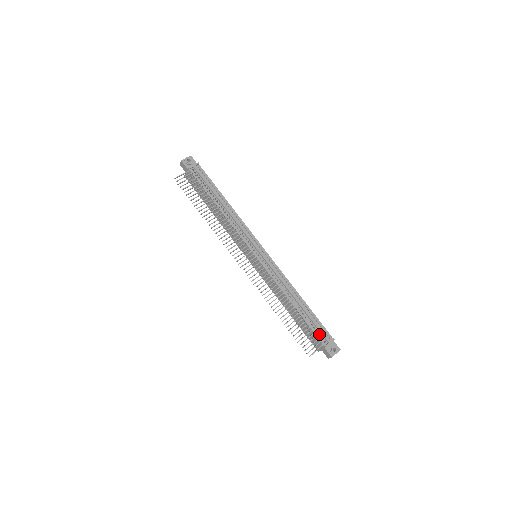
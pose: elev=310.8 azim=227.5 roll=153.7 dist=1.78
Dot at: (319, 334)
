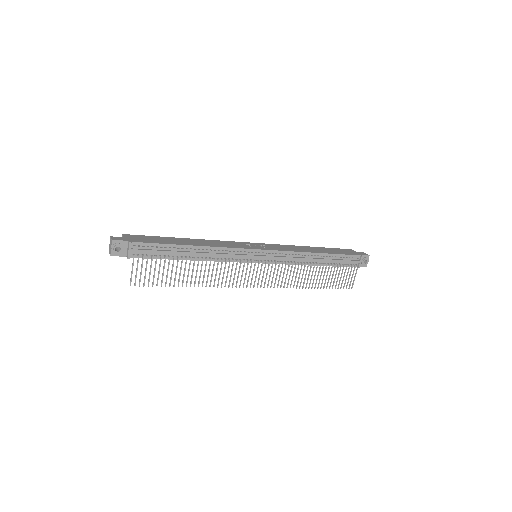
Dot at: (349, 264)
